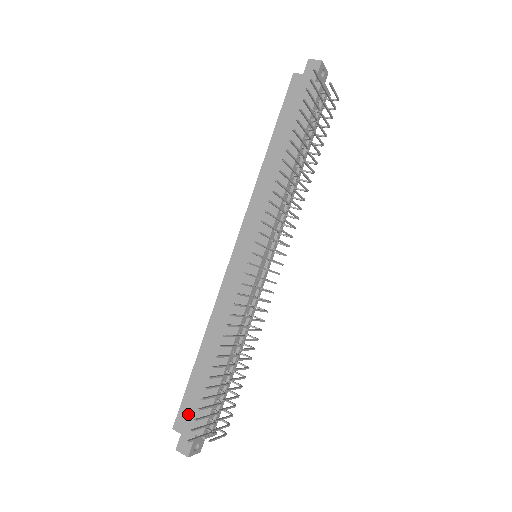
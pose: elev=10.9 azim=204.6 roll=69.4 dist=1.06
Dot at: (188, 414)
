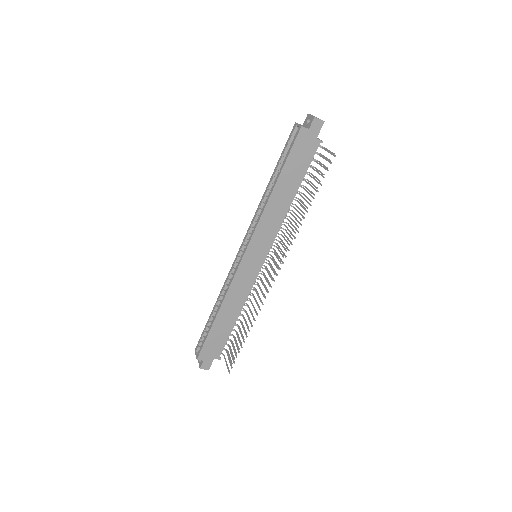
Dot at: (208, 350)
